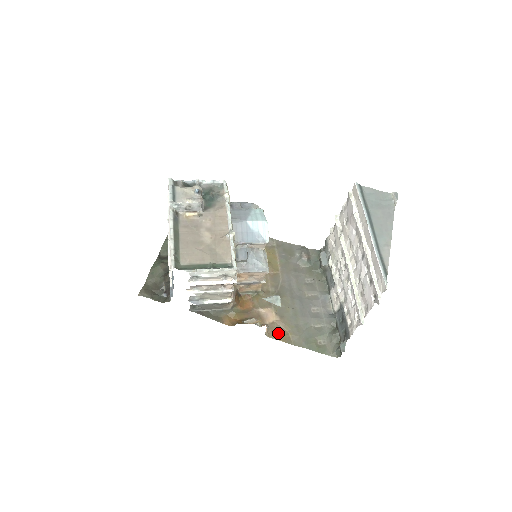
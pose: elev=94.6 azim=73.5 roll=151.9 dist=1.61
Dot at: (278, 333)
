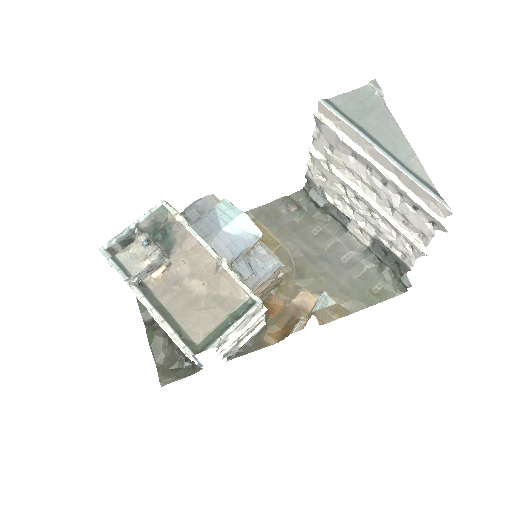
Dot at: (329, 312)
